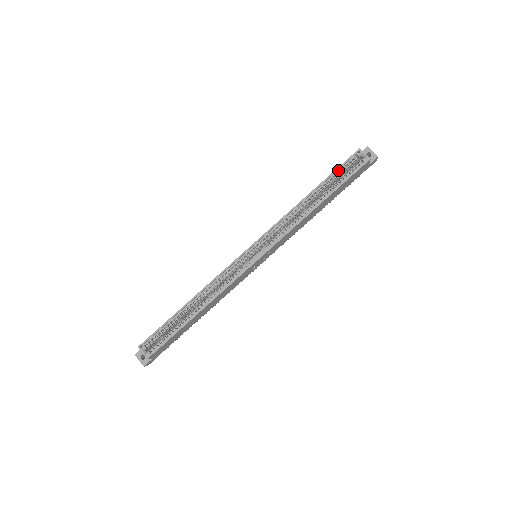
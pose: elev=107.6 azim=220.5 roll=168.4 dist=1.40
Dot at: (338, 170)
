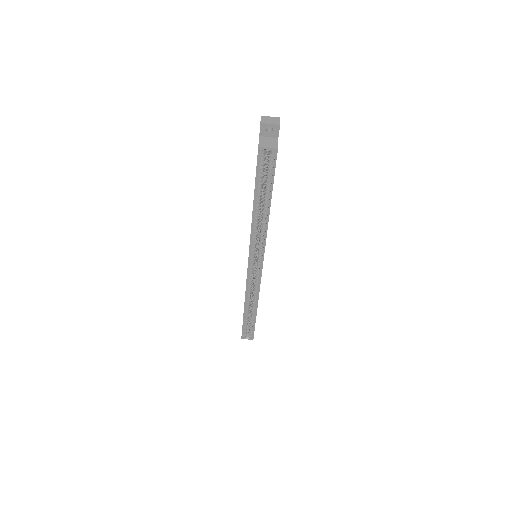
Dot at: (257, 176)
